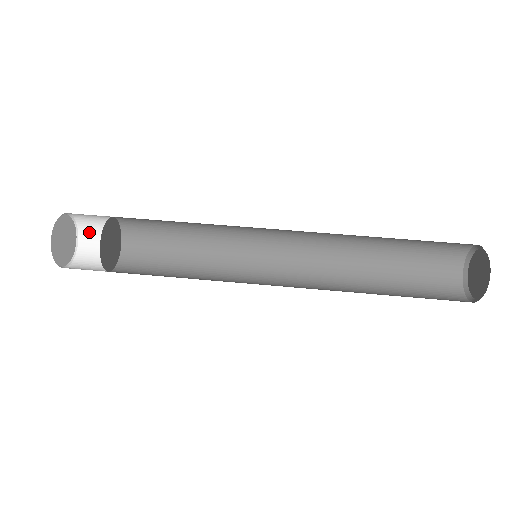
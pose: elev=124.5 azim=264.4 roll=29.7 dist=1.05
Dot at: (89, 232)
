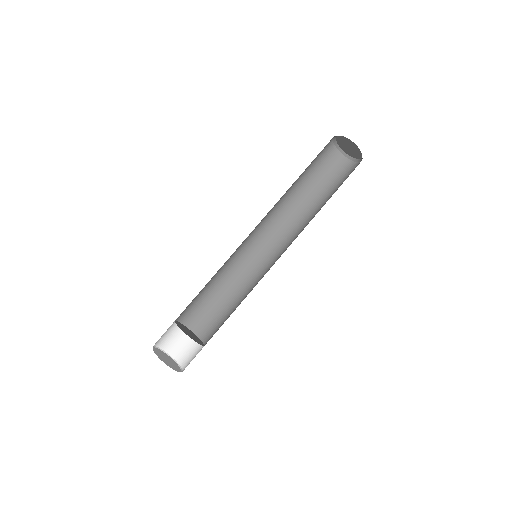
Dot at: (163, 341)
